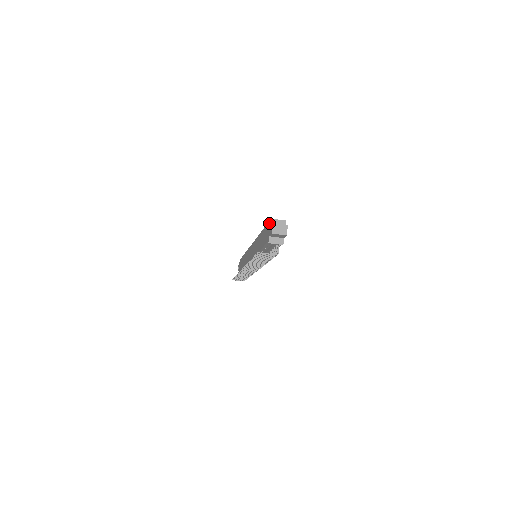
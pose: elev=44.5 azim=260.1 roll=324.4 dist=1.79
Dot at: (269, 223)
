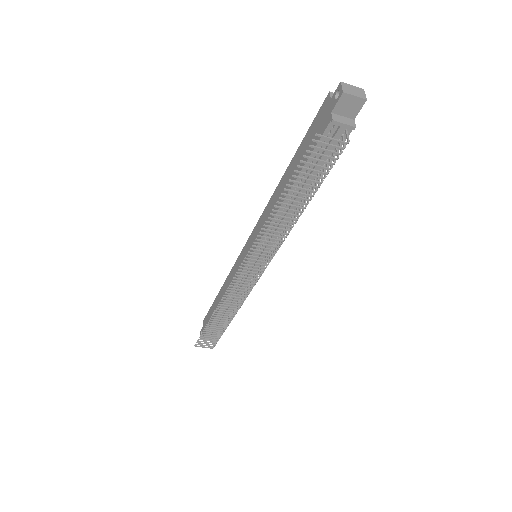
Dot at: (323, 105)
